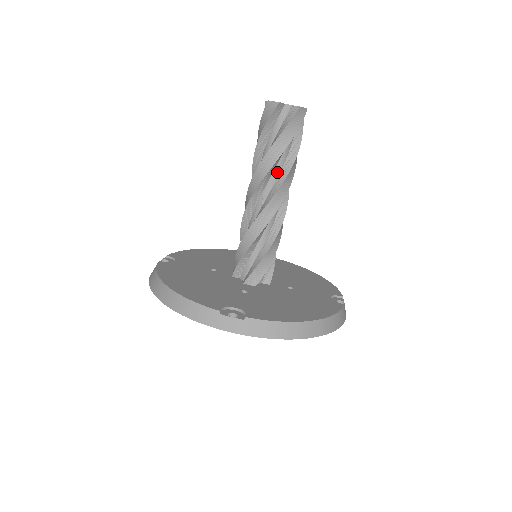
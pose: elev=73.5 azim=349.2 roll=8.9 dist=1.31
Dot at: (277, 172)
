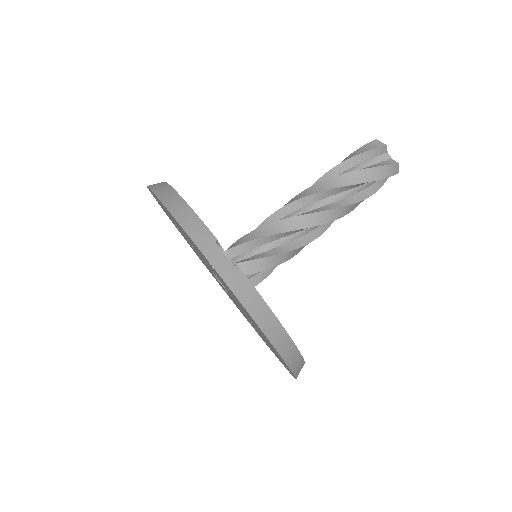
Dot at: (339, 197)
